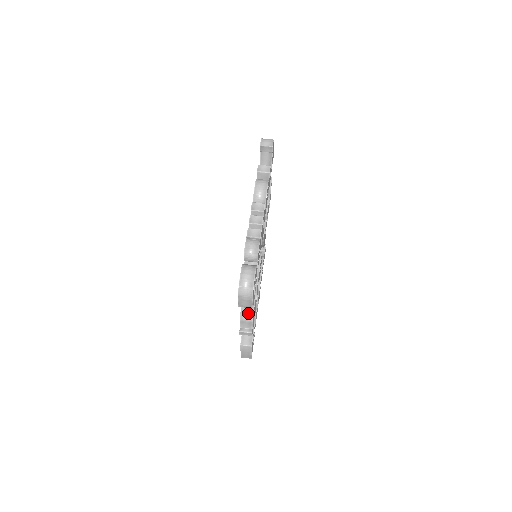
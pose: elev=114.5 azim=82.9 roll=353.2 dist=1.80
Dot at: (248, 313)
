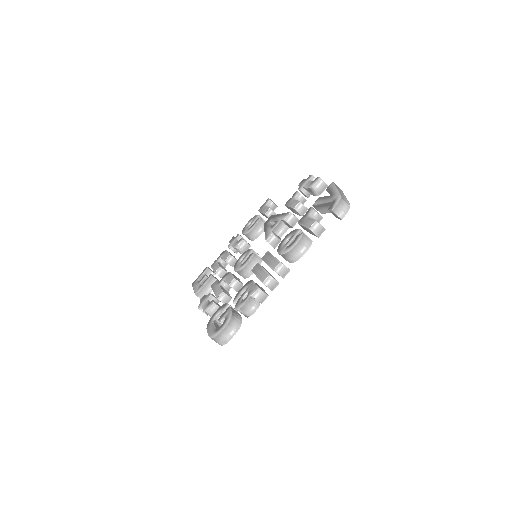
Dot at: occluded
